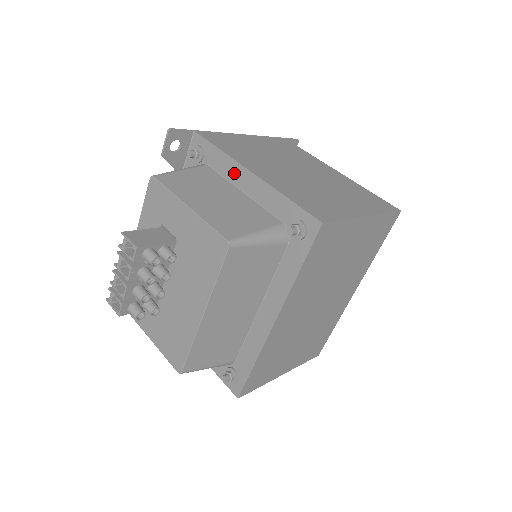
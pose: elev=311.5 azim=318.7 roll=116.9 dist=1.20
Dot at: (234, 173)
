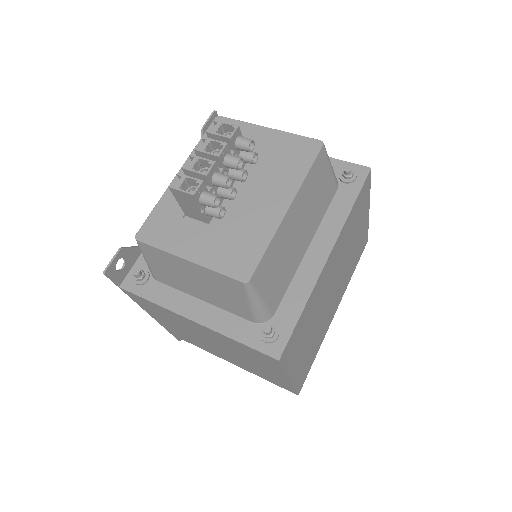
Dot at: occluded
